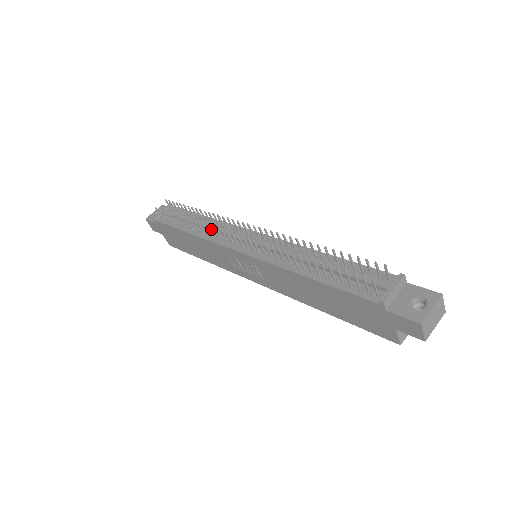
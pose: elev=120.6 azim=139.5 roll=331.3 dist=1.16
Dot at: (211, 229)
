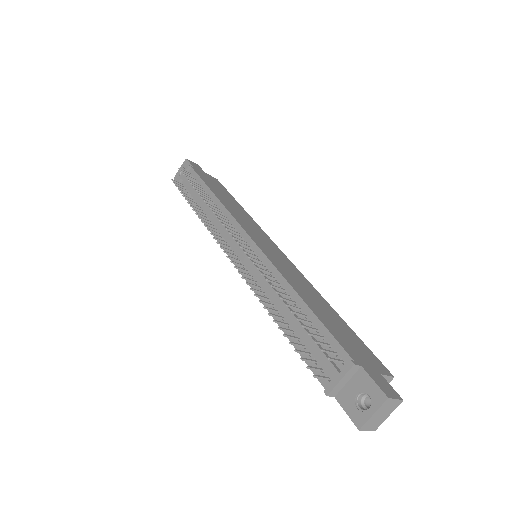
Dot at: (214, 221)
